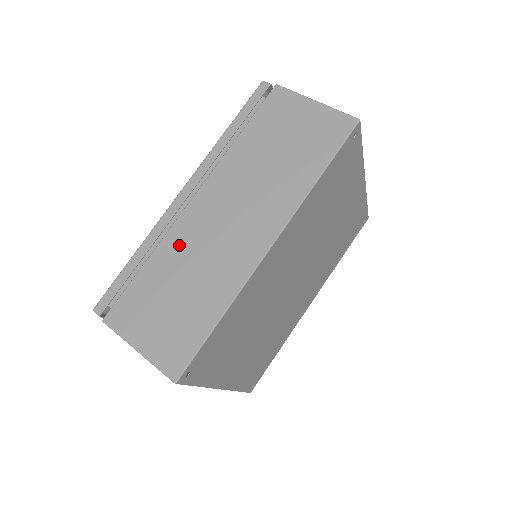
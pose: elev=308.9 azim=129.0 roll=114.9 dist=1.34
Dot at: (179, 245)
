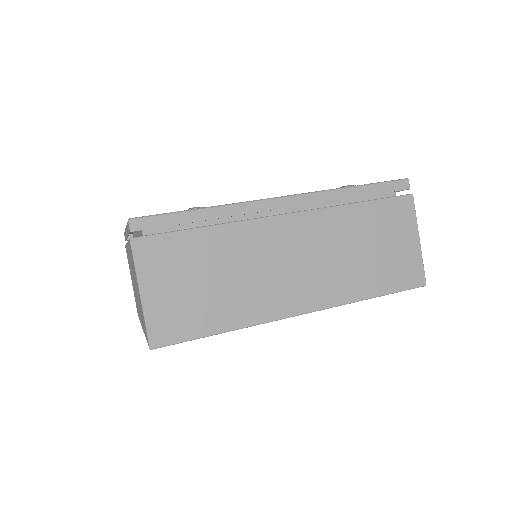
Dot at: (244, 242)
